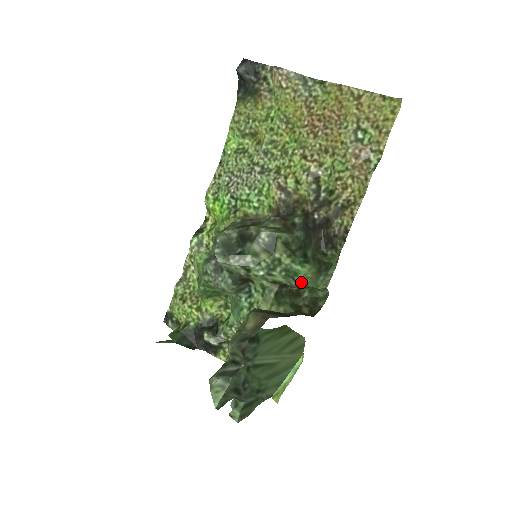
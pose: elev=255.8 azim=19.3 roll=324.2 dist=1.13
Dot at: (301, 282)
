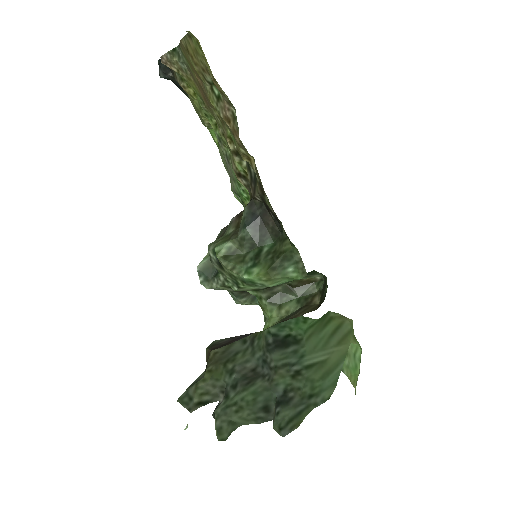
Dot at: (266, 286)
